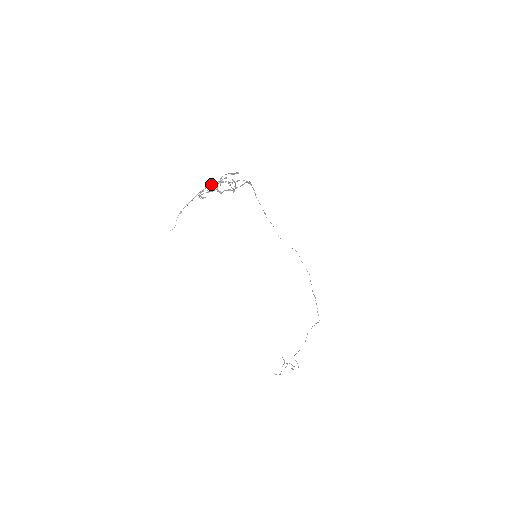
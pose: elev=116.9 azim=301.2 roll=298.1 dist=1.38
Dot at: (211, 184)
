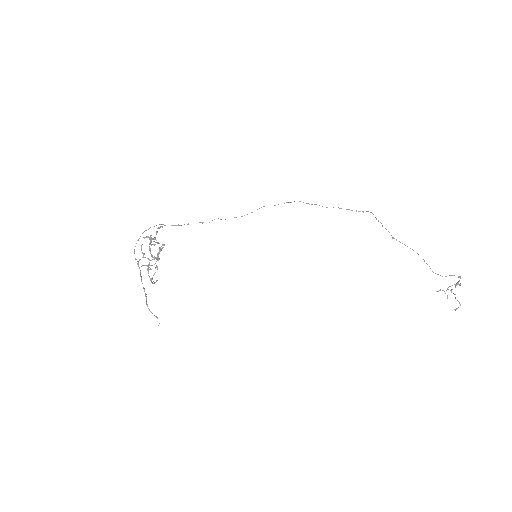
Dot at: occluded
